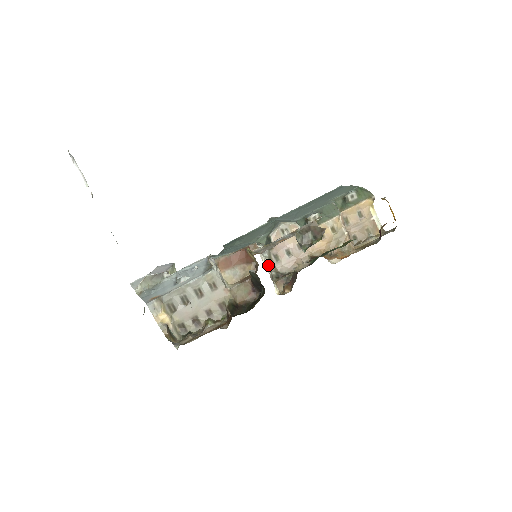
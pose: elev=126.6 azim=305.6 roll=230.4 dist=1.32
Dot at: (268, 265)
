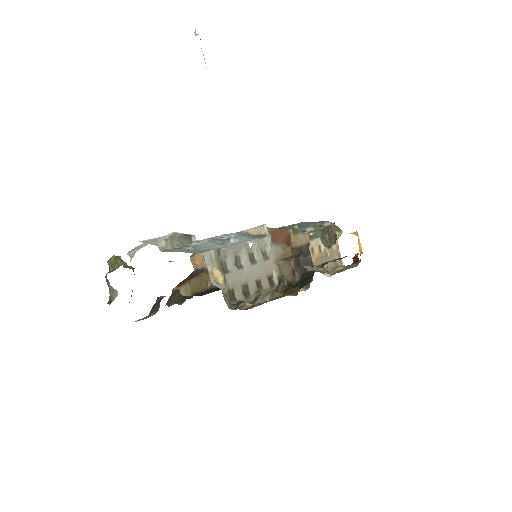
Dot at: occluded
